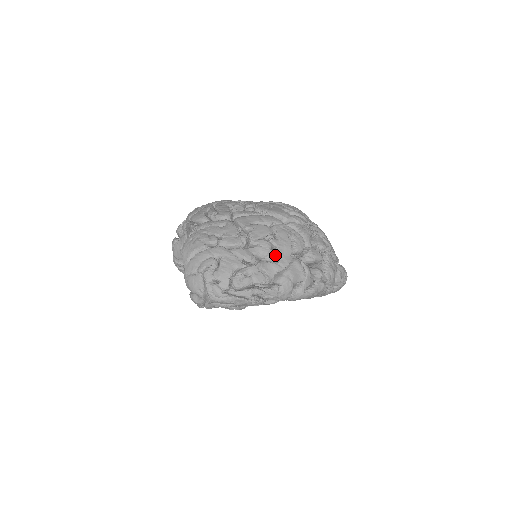
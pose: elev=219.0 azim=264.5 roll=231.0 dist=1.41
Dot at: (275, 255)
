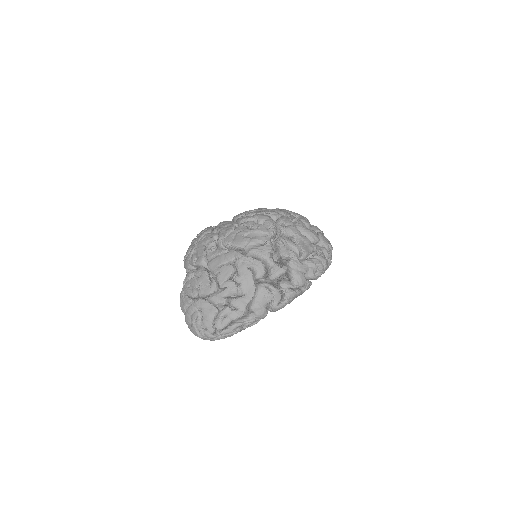
Dot at: (241, 291)
